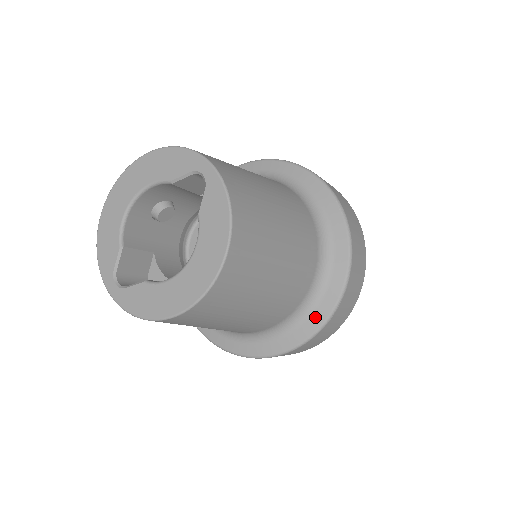
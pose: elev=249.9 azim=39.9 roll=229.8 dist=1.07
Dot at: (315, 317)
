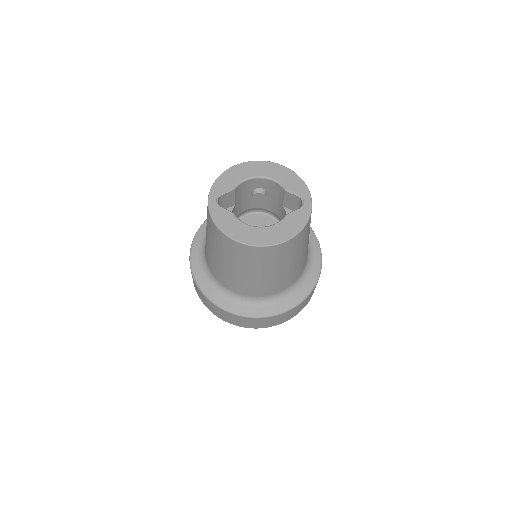
Dot at: (262, 310)
